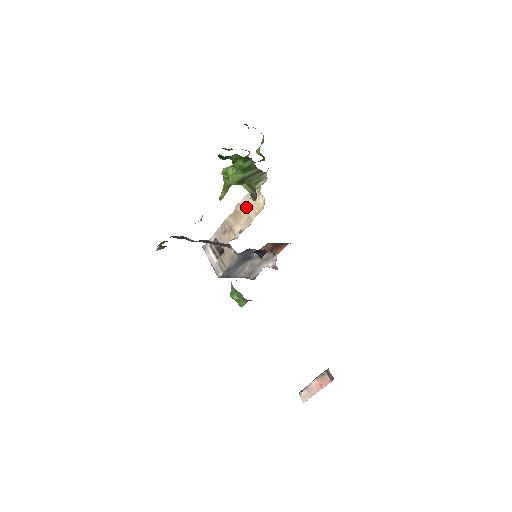
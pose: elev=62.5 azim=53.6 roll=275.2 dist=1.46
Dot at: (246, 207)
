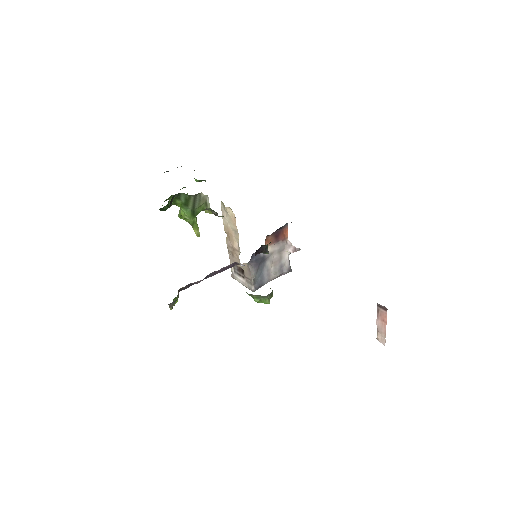
Dot at: (228, 225)
